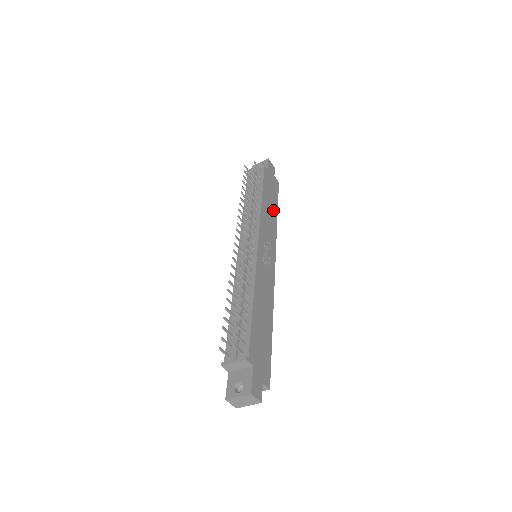
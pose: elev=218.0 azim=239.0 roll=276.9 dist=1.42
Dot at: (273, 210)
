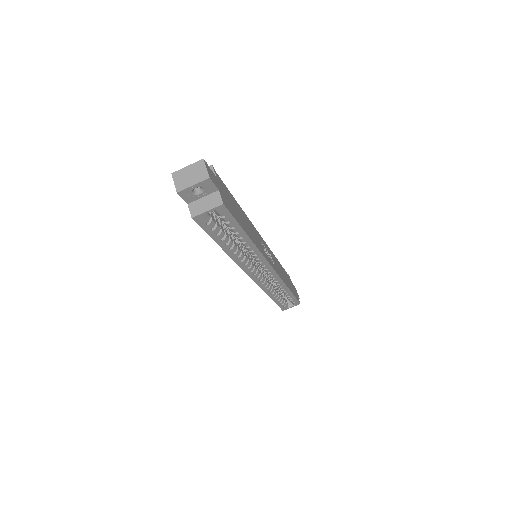
Dot at: (287, 282)
